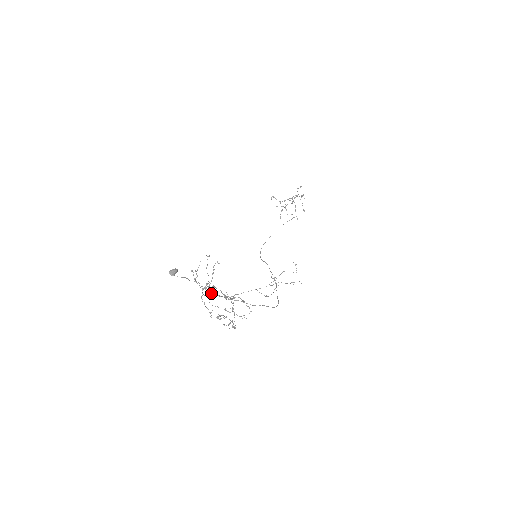
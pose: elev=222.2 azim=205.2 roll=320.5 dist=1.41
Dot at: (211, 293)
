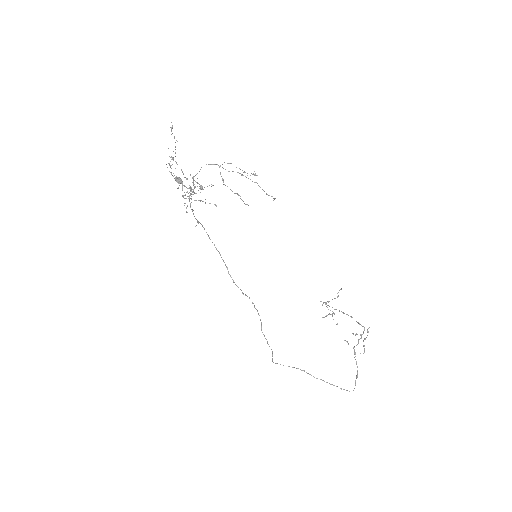
Dot at: occluded
